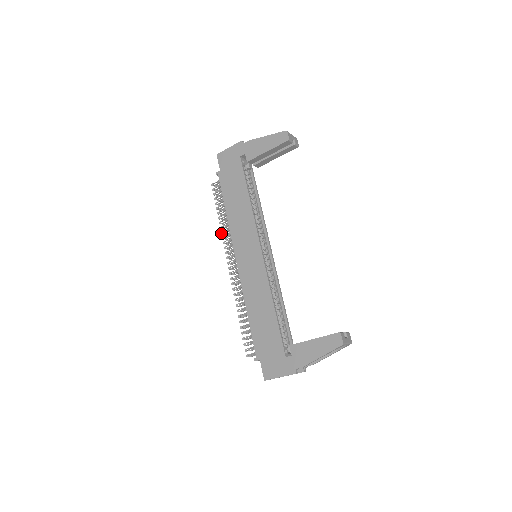
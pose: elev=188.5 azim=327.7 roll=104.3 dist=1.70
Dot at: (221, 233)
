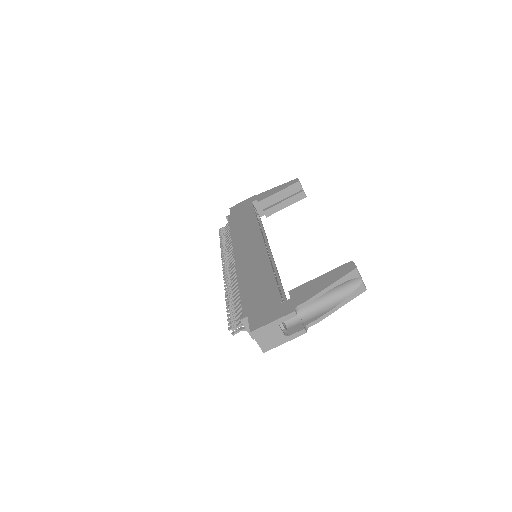
Dot at: (221, 251)
